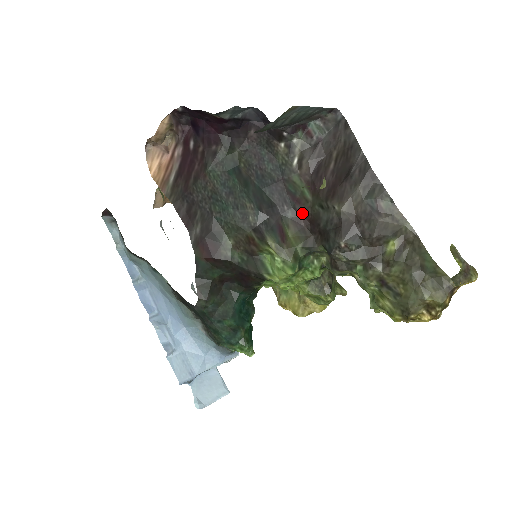
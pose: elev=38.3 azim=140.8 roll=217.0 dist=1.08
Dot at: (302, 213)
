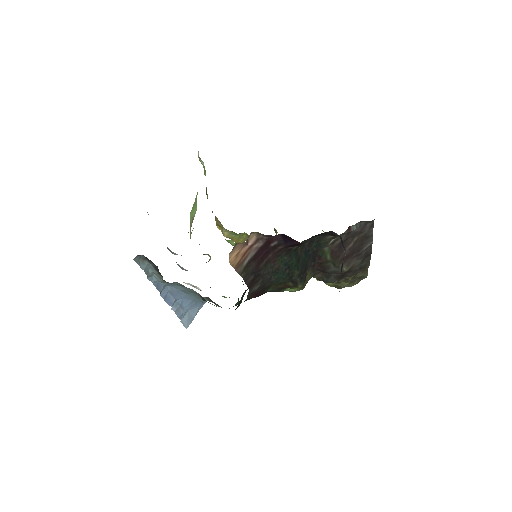
Dot at: (318, 263)
